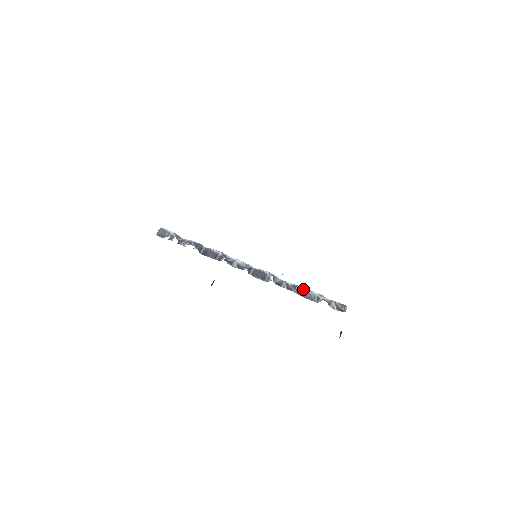
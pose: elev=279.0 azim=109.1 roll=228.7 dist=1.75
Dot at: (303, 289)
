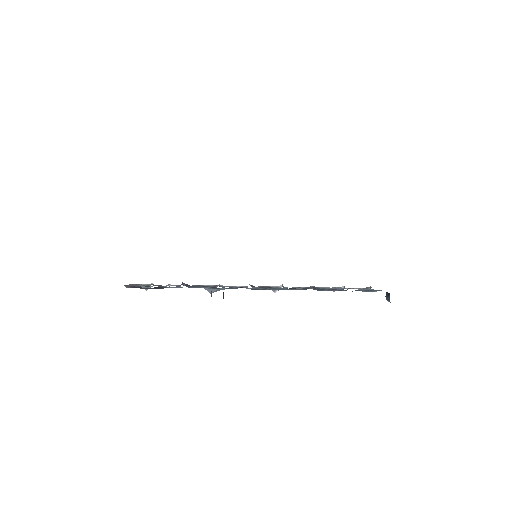
Dot at: (318, 287)
